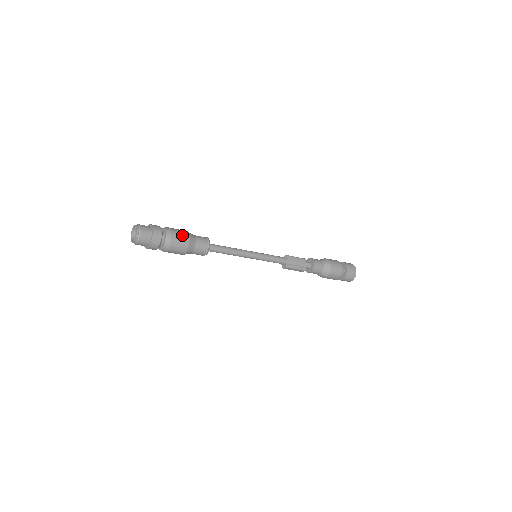
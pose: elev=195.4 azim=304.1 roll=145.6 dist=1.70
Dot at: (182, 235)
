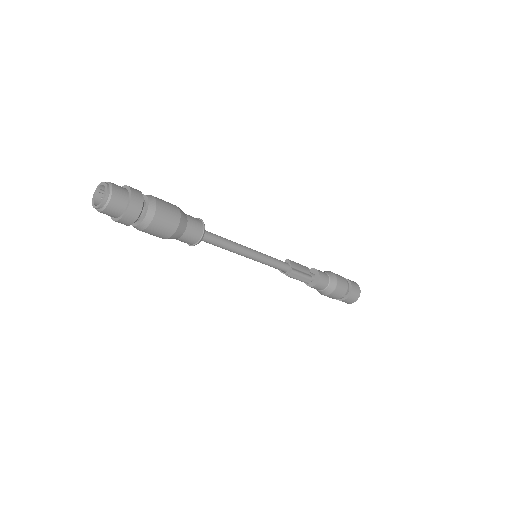
Dot at: (169, 203)
